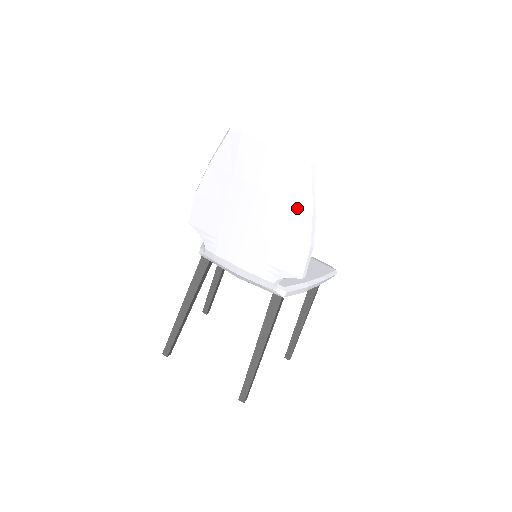
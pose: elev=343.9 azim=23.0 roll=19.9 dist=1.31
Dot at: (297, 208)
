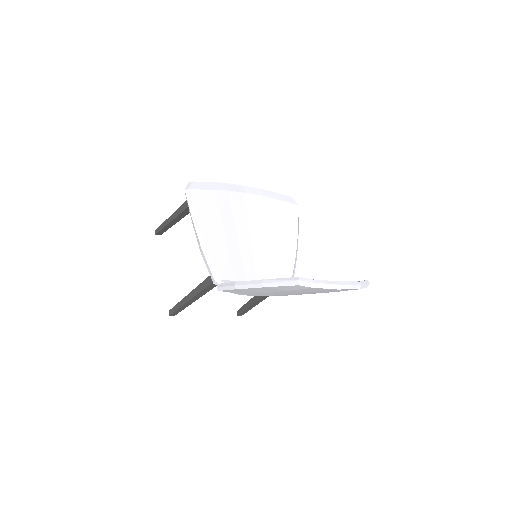
Dot at: occluded
